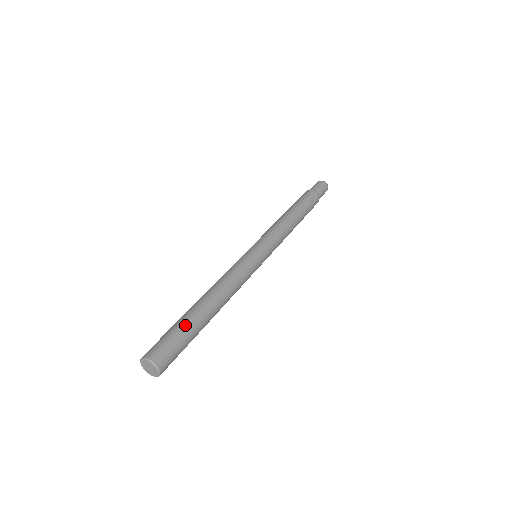
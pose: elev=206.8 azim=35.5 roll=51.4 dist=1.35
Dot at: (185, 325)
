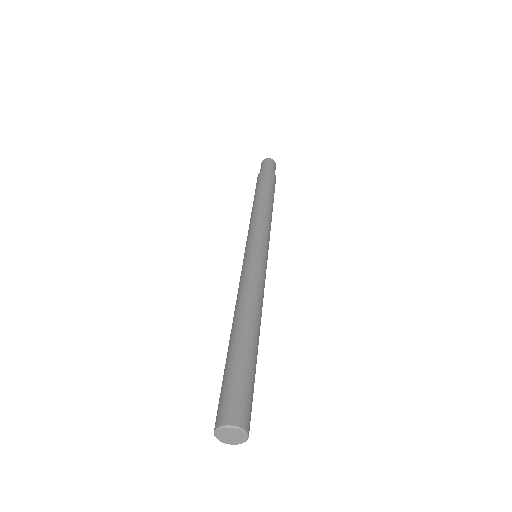
Dot at: (254, 369)
